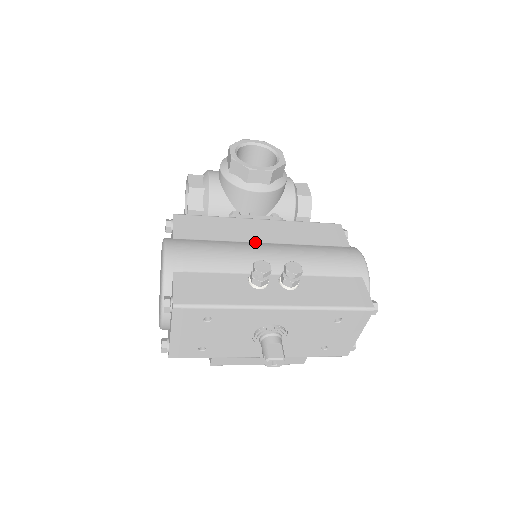
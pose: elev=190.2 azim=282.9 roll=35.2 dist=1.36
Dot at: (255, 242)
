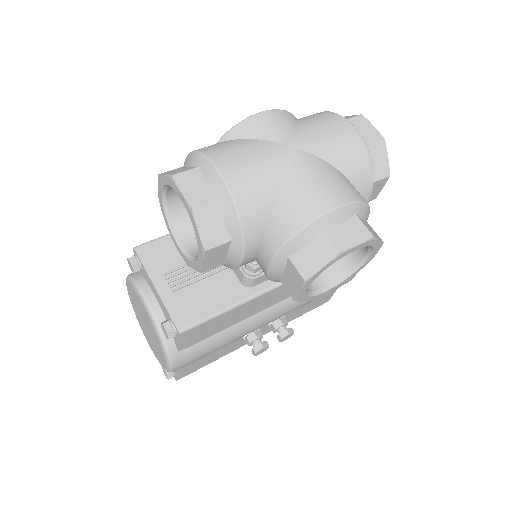
Dot at: (265, 309)
